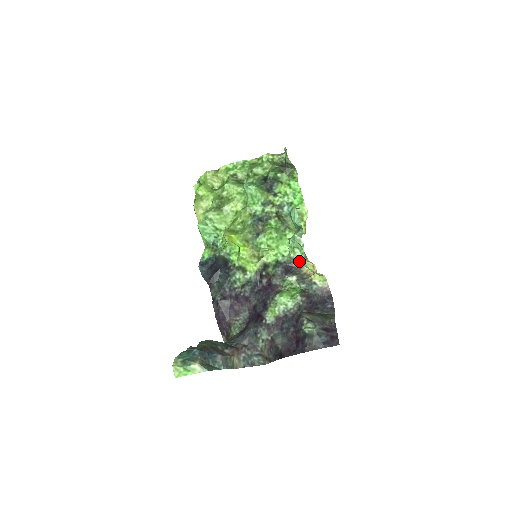
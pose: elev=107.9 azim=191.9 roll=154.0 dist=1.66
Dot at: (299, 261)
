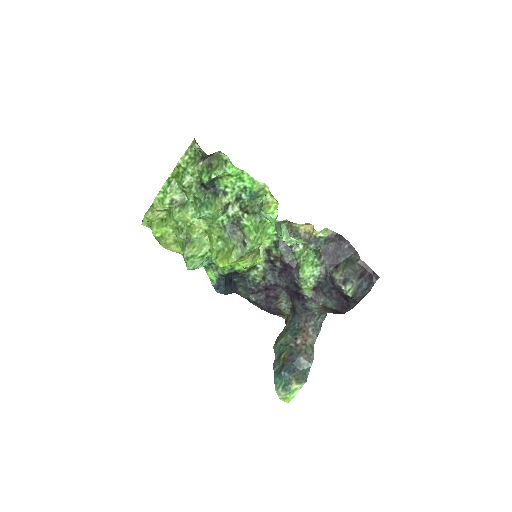
Dot at: (291, 227)
